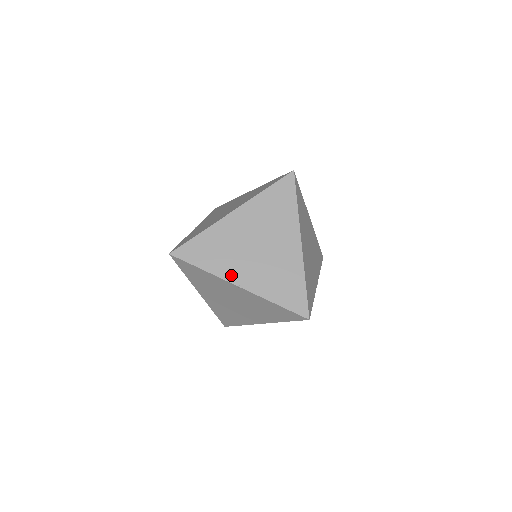
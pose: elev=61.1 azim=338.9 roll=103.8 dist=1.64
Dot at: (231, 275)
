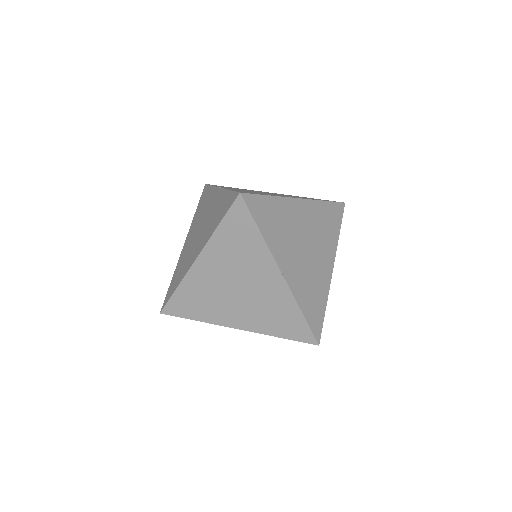
Dot at: (280, 258)
